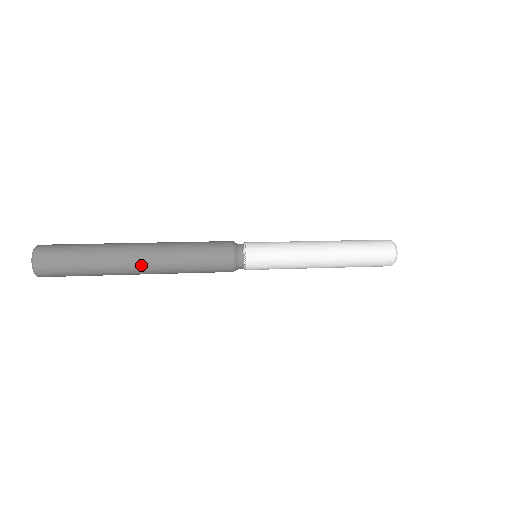
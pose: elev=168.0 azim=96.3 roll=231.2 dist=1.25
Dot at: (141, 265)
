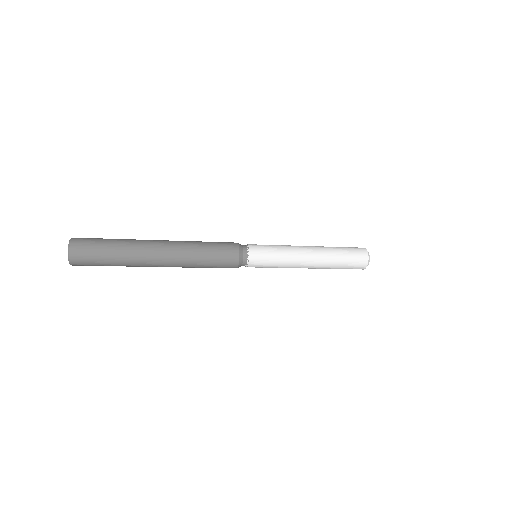
Dot at: (162, 258)
